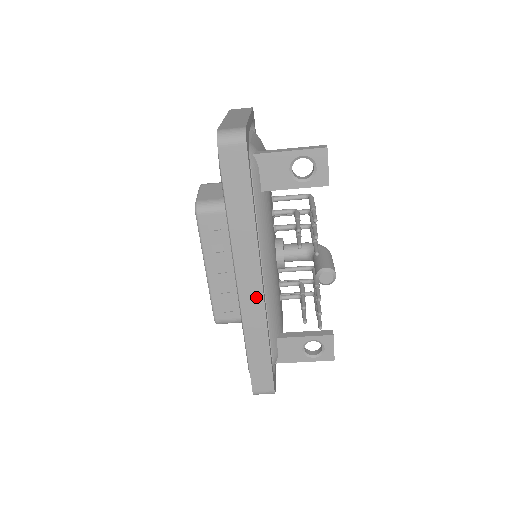
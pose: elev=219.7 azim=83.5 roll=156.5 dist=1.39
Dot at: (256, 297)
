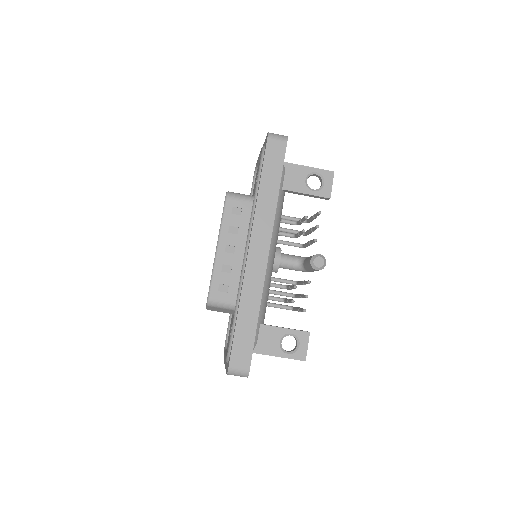
Dot at: (261, 263)
